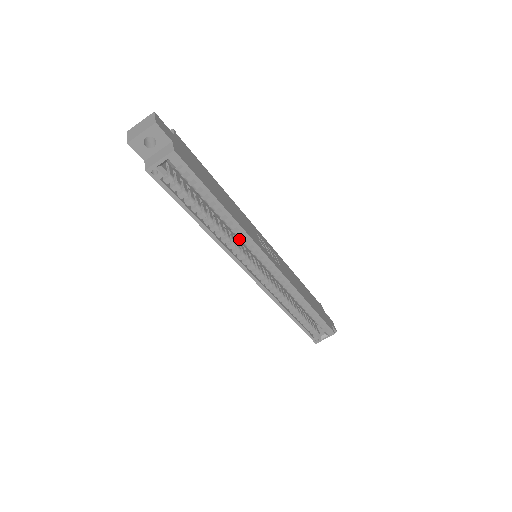
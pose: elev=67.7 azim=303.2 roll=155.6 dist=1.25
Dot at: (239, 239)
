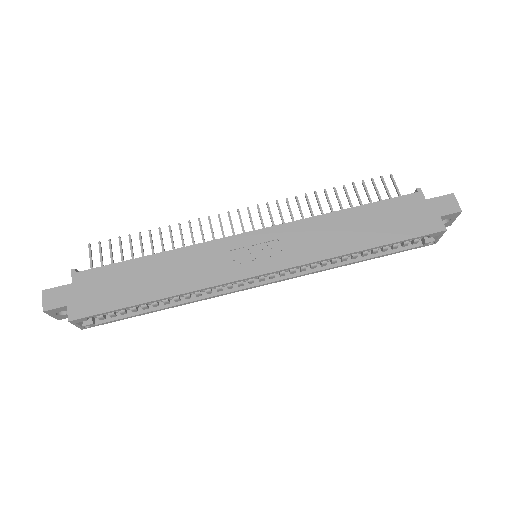
Dot at: occluded
